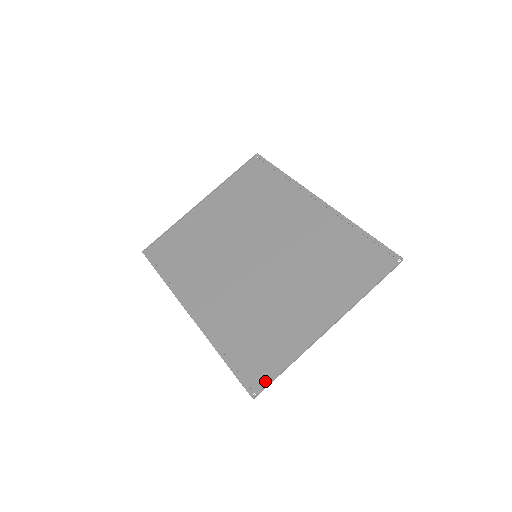
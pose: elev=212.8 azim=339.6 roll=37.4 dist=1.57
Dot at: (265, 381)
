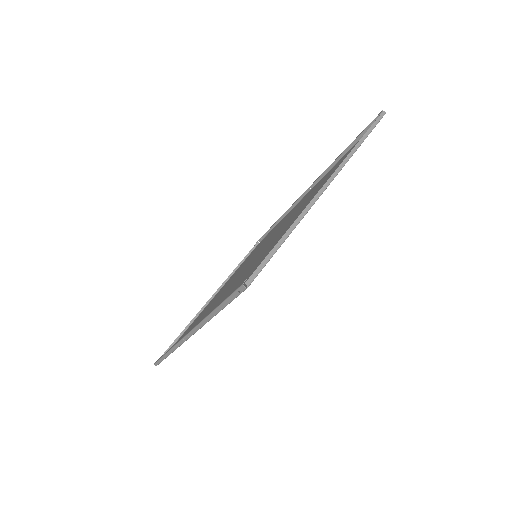
Dot at: occluded
